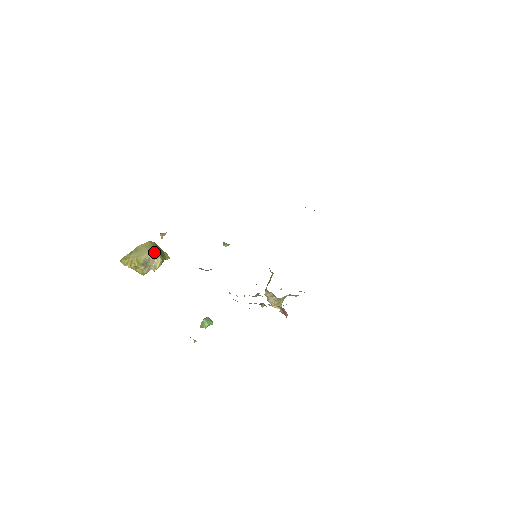
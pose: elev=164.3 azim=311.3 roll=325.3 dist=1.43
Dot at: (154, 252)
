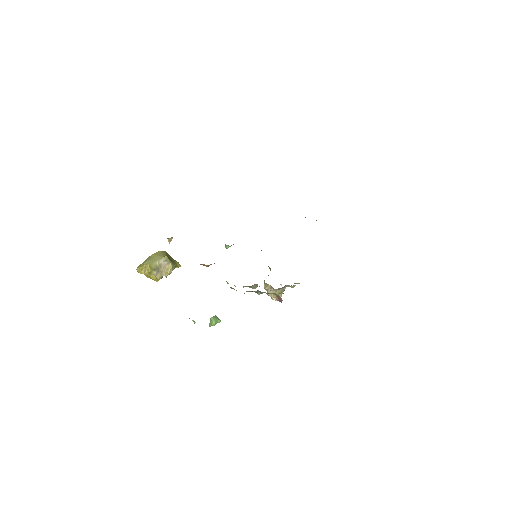
Dot at: (165, 258)
